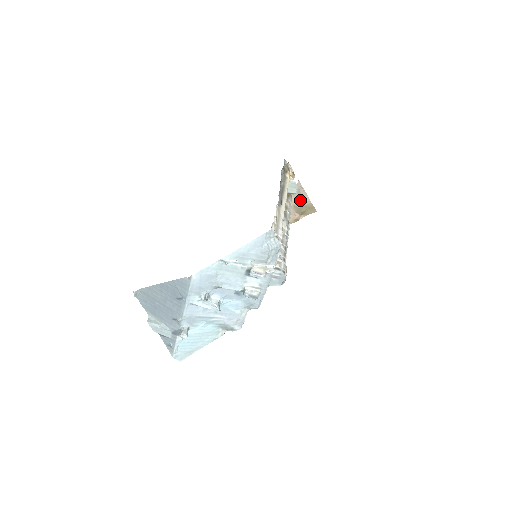
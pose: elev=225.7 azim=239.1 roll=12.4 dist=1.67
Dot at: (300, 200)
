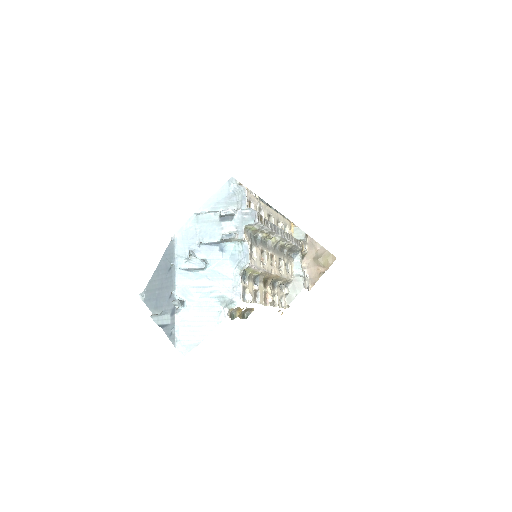
Dot at: (317, 253)
